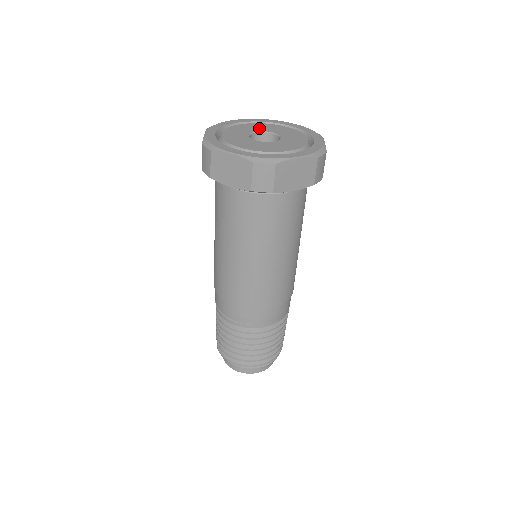
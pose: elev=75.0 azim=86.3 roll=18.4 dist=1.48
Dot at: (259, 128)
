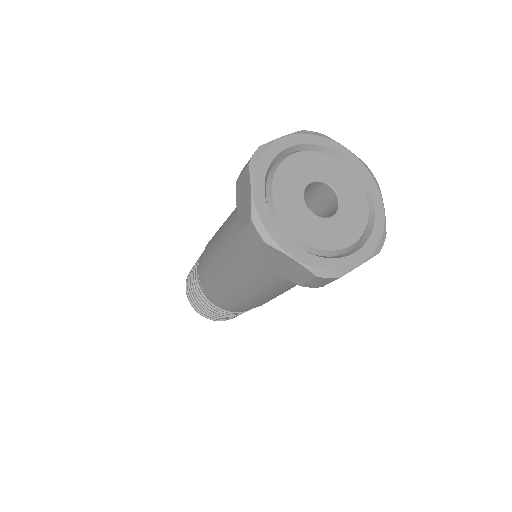
Dot at: (340, 182)
